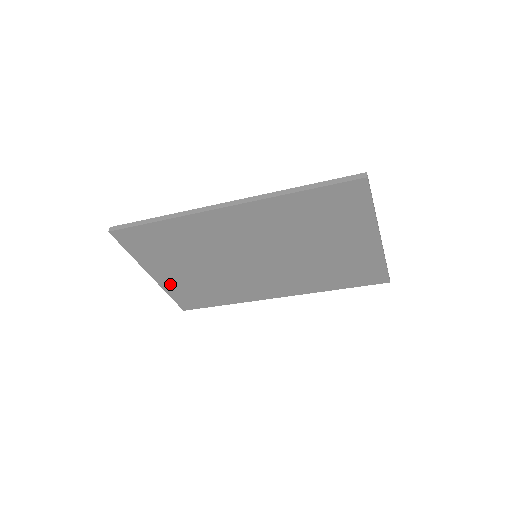
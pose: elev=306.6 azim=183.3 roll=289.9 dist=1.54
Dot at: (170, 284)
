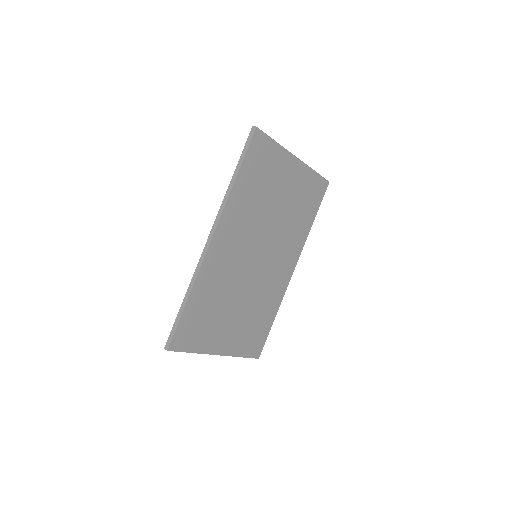
Dot at: (234, 346)
